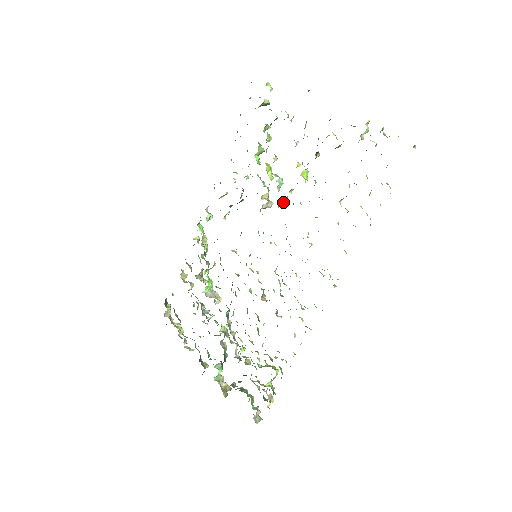
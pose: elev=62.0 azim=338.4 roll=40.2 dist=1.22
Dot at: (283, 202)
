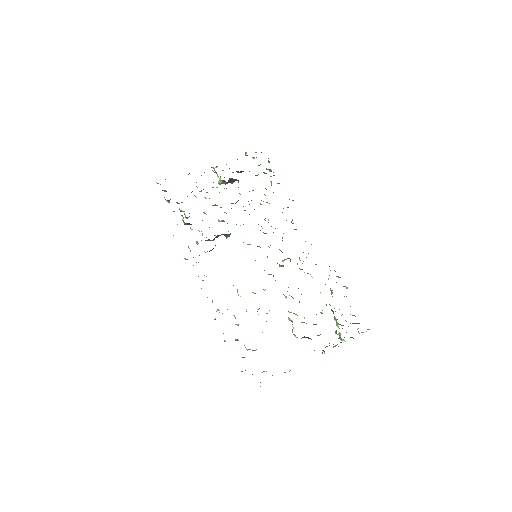
Dot at: occluded
